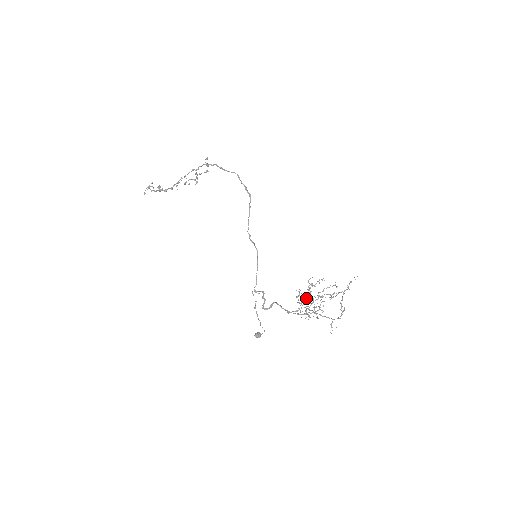
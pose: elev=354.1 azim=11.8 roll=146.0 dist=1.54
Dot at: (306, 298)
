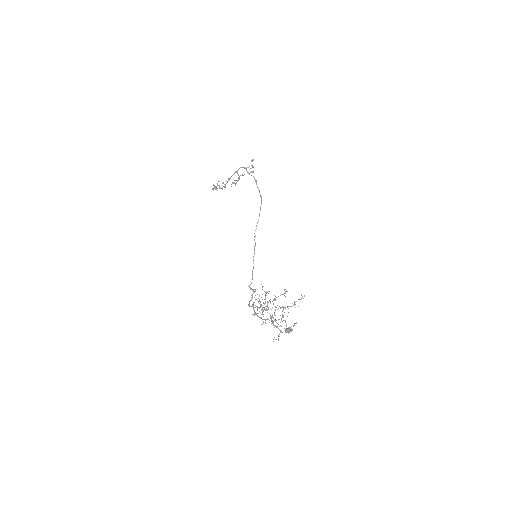
Dot at: occluded
